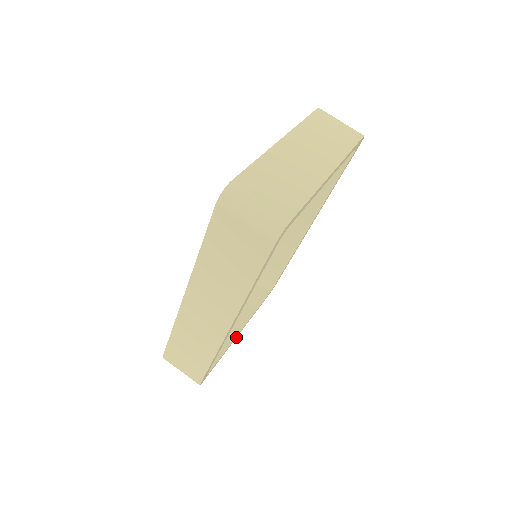
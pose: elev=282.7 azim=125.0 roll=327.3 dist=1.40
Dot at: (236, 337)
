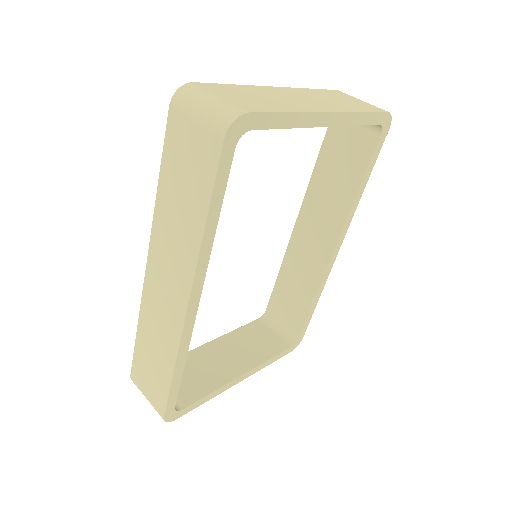
Dot at: (234, 383)
